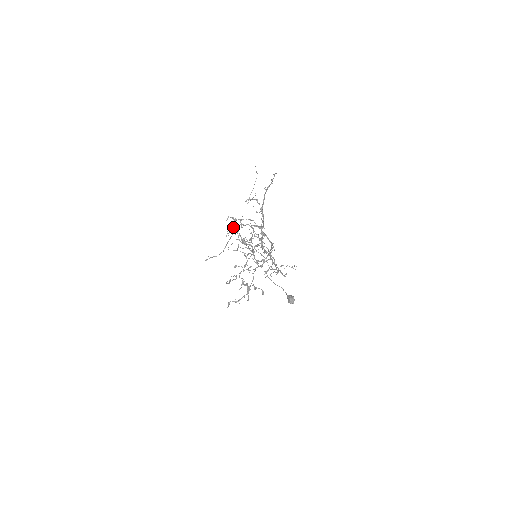
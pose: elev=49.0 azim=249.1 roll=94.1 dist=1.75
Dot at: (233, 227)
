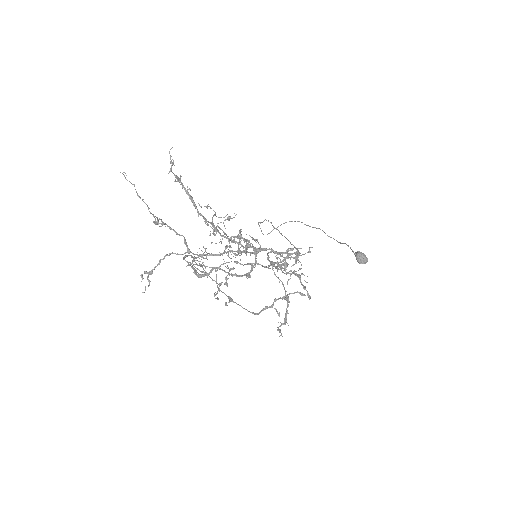
Dot at: occluded
